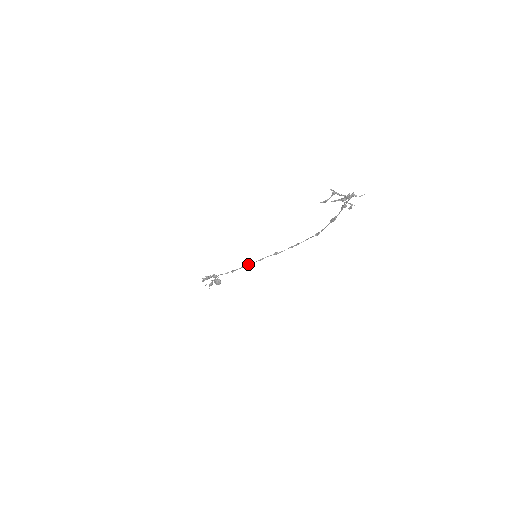
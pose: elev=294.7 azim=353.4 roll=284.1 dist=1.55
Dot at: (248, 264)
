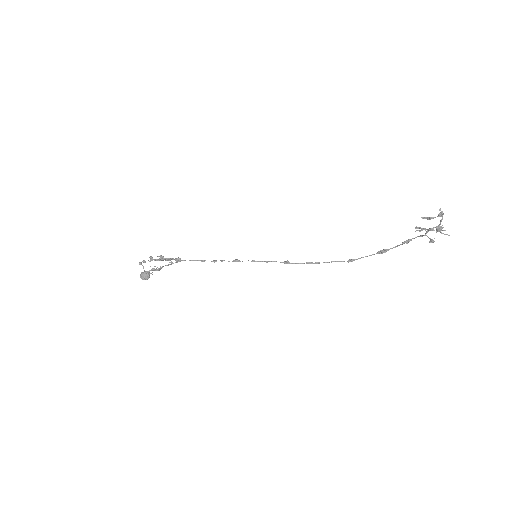
Dot at: occluded
